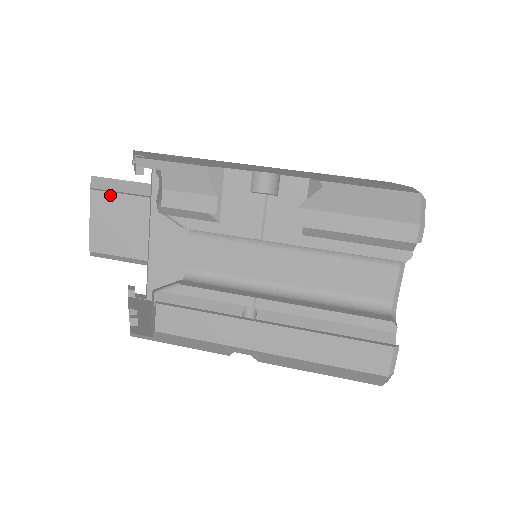
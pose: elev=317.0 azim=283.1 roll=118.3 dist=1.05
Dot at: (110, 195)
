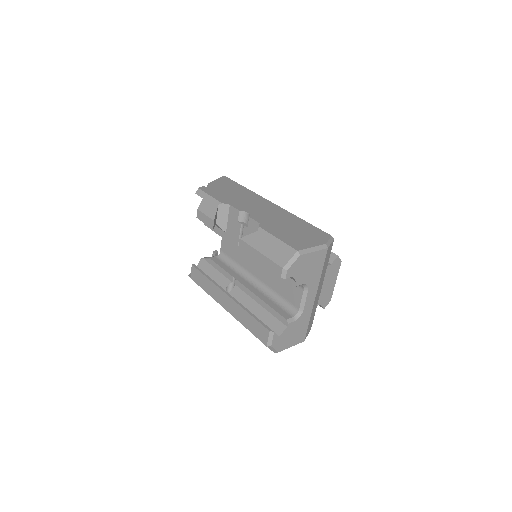
Dot at: occluded
